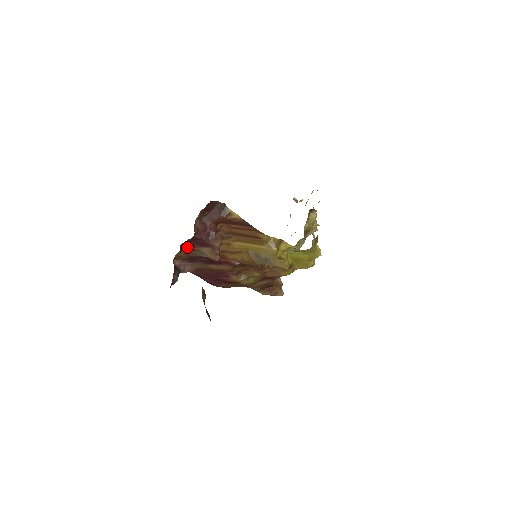
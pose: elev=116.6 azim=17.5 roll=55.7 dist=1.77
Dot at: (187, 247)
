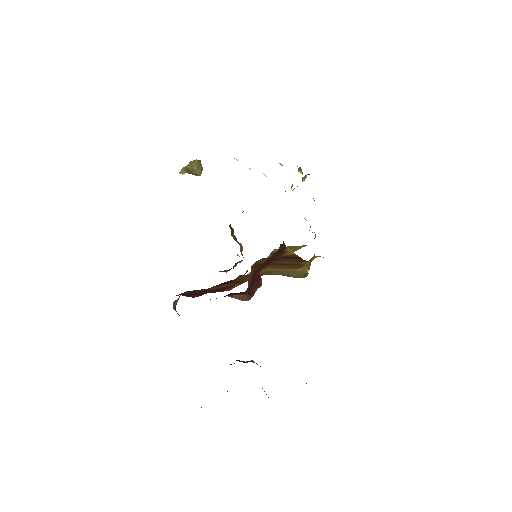
Dot at: occluded
